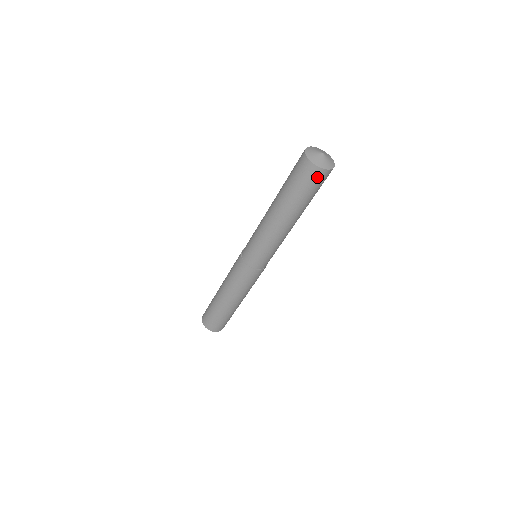
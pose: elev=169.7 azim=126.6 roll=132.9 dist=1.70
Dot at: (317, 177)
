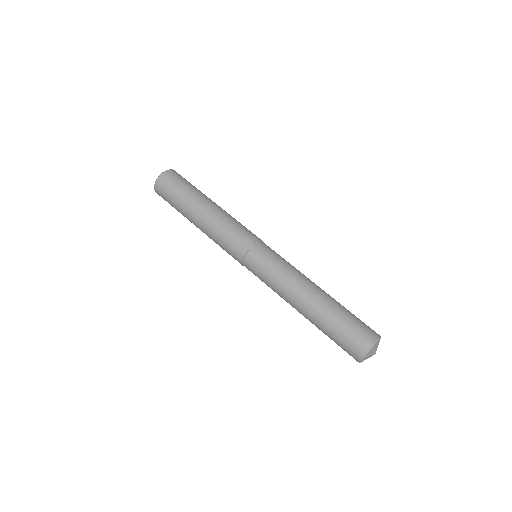
Dot at: occluded
